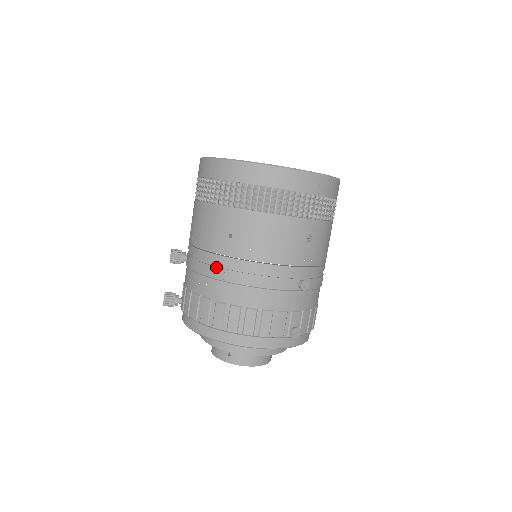
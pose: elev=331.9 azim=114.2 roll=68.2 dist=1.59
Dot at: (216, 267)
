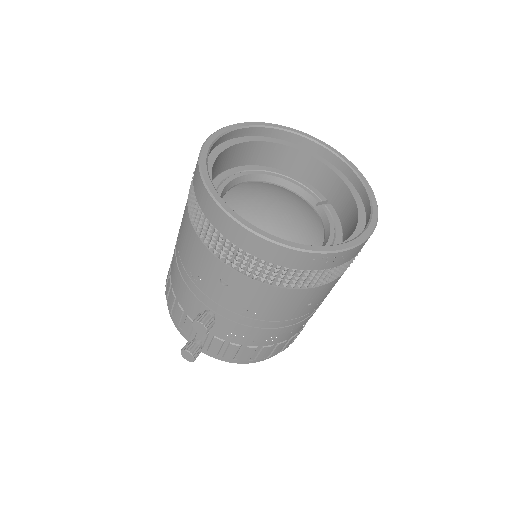
Dot at: (286, 328)
